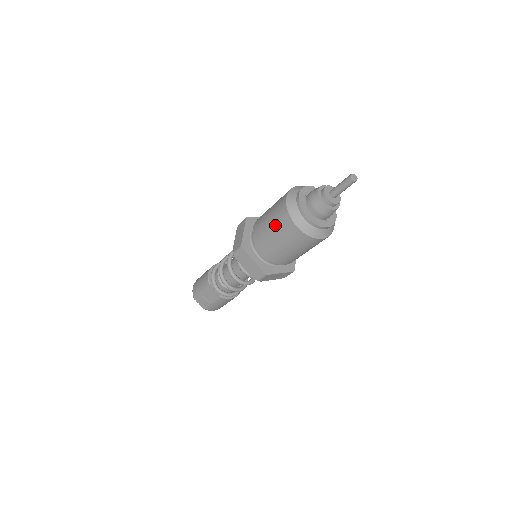
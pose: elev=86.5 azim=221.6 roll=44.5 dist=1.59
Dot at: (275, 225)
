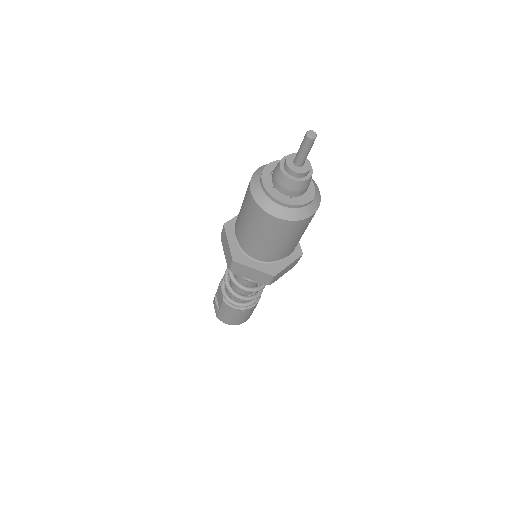
Dot at: occluded
